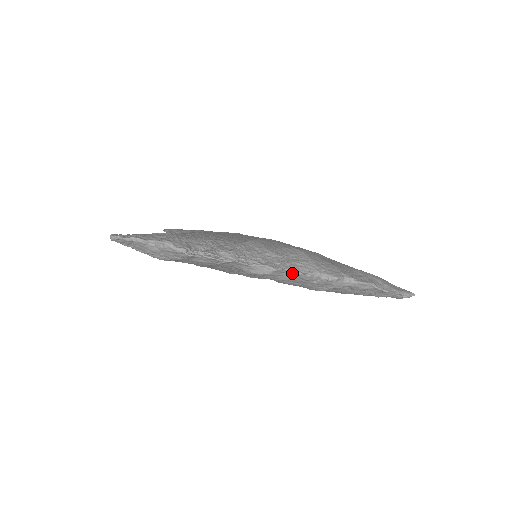
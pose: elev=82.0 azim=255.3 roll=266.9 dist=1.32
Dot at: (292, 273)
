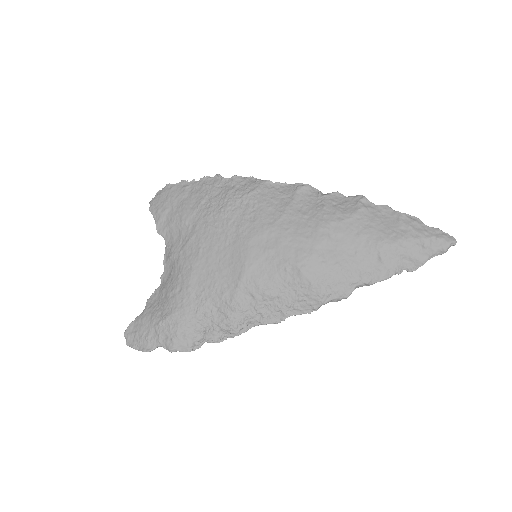
Dot at: (297, 311)
